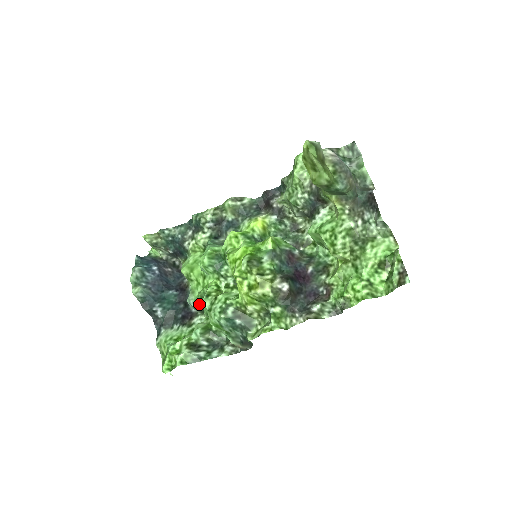
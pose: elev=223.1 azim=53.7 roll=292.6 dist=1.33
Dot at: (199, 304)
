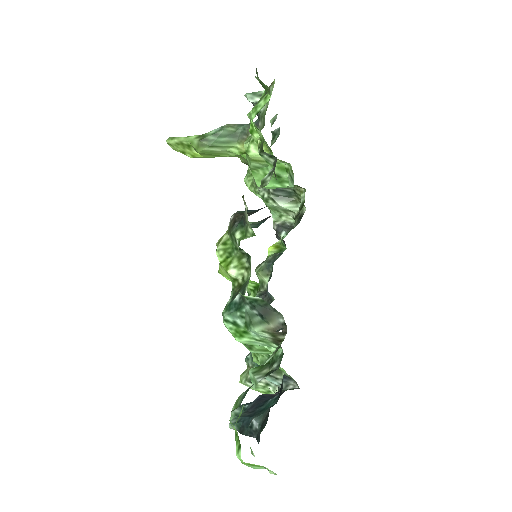
Dot at: (262, 361)
